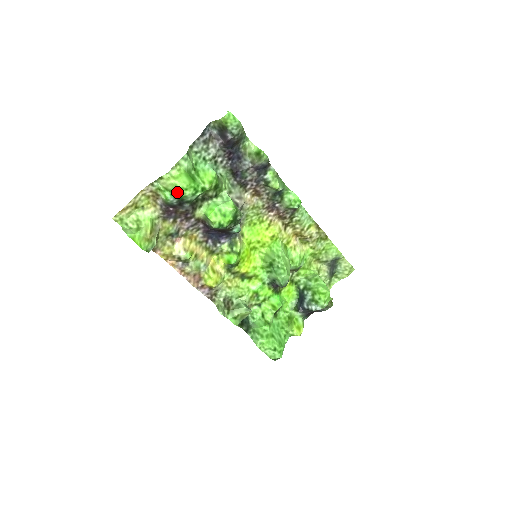
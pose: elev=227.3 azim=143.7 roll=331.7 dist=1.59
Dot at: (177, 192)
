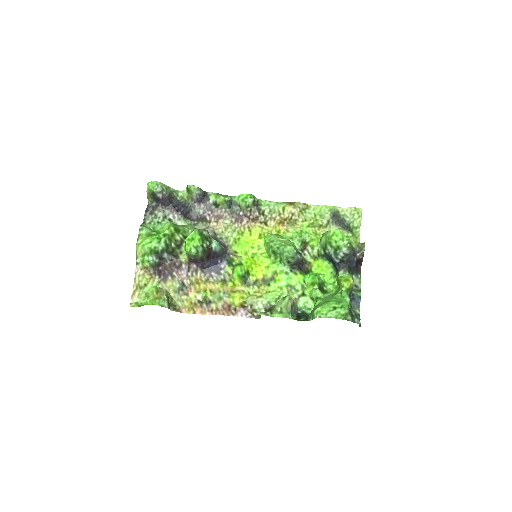
Dot at: (147, 249)
